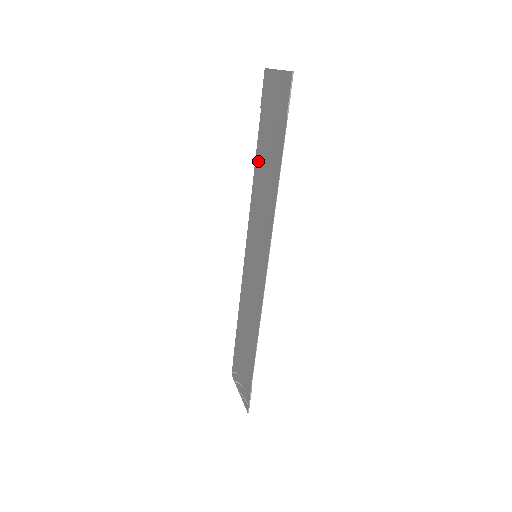
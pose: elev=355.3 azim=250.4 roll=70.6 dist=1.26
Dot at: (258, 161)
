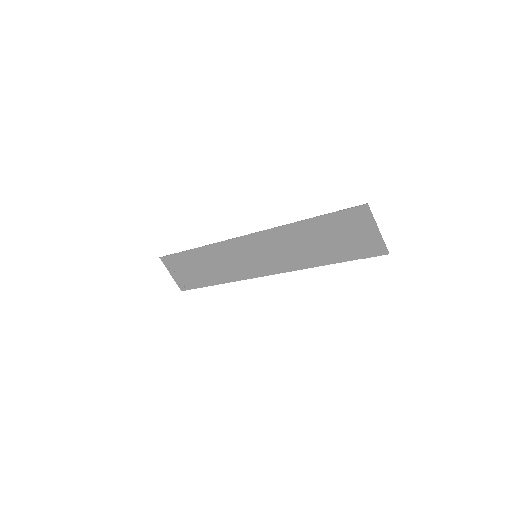
Dot at: (305, 227)
